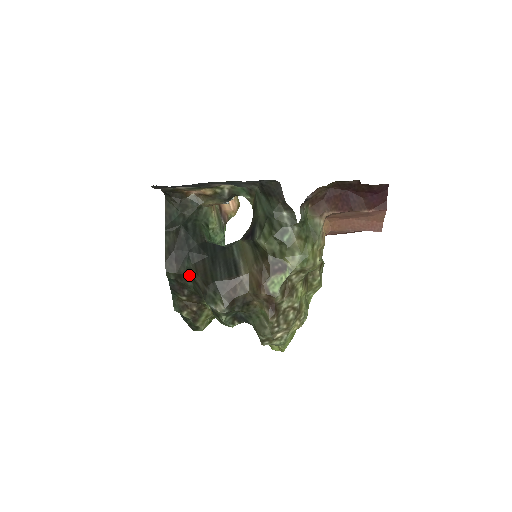
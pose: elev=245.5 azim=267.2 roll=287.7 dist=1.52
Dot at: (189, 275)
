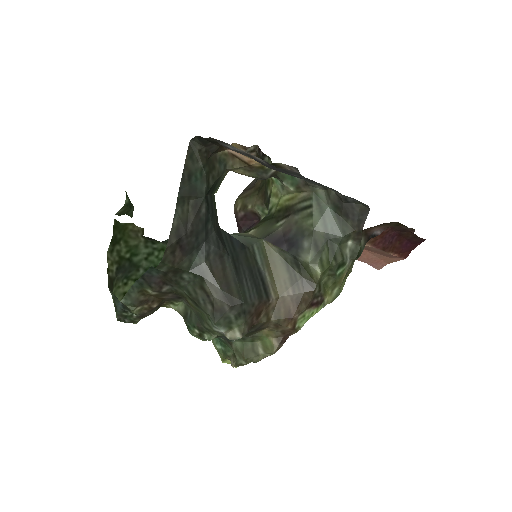
Dot at: (194, 275)
